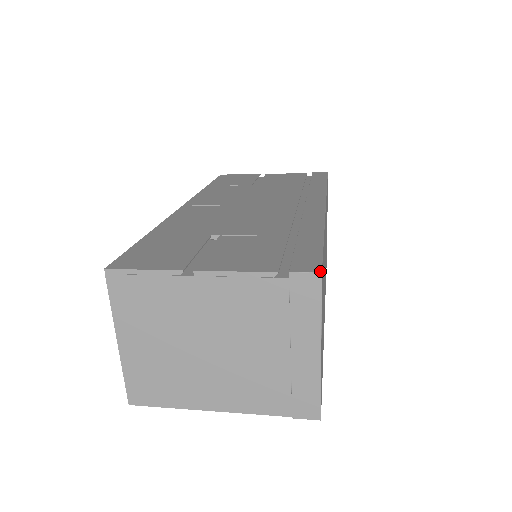
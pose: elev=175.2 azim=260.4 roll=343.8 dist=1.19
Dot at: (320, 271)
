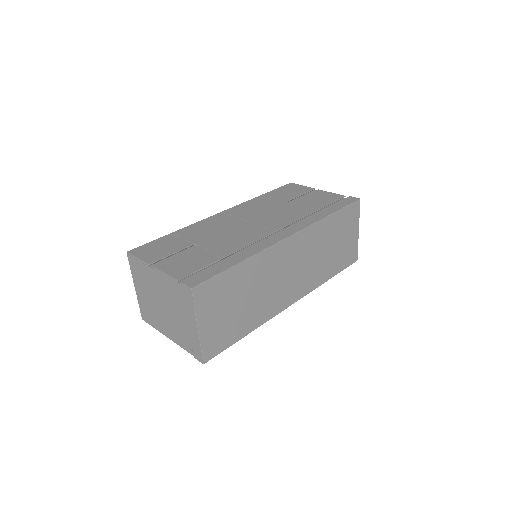
Dot at: (192, 287)
